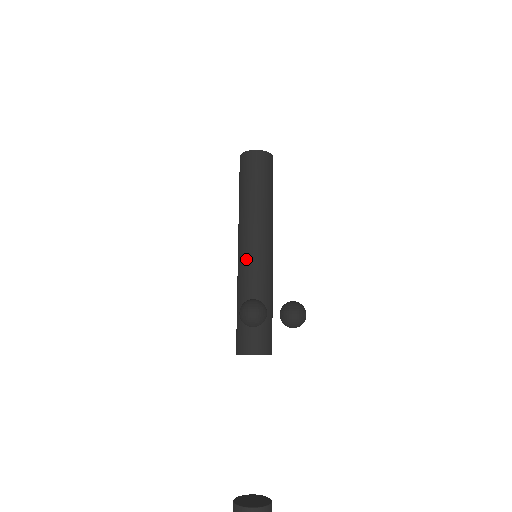
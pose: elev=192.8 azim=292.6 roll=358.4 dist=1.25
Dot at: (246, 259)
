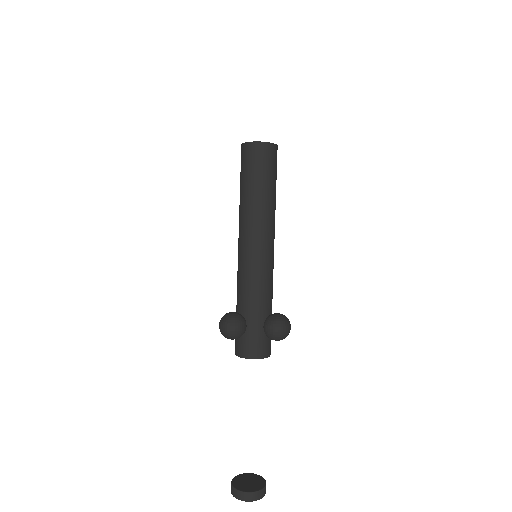
Dot at: (241, 262)
